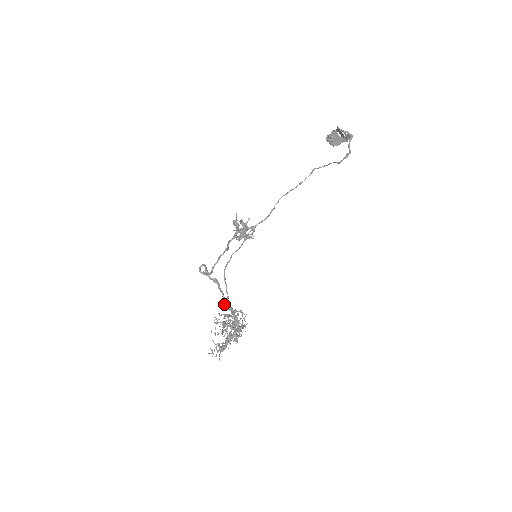
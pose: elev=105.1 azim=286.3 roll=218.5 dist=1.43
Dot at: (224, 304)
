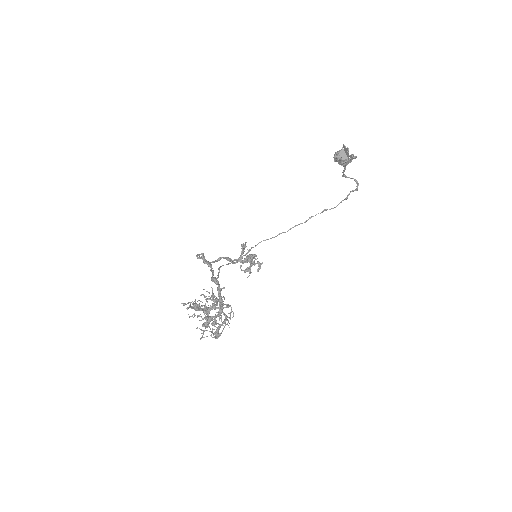
Dot at: (212, 276)
